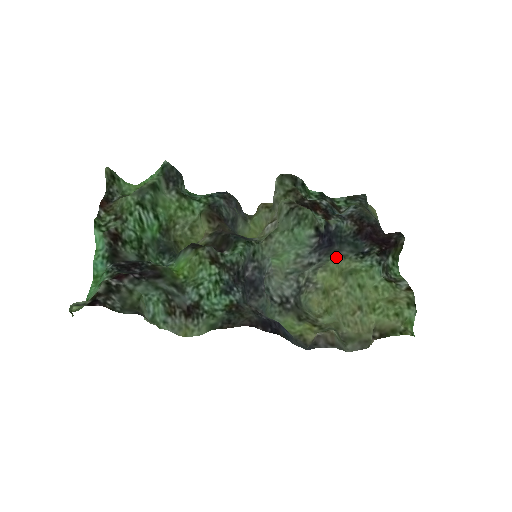
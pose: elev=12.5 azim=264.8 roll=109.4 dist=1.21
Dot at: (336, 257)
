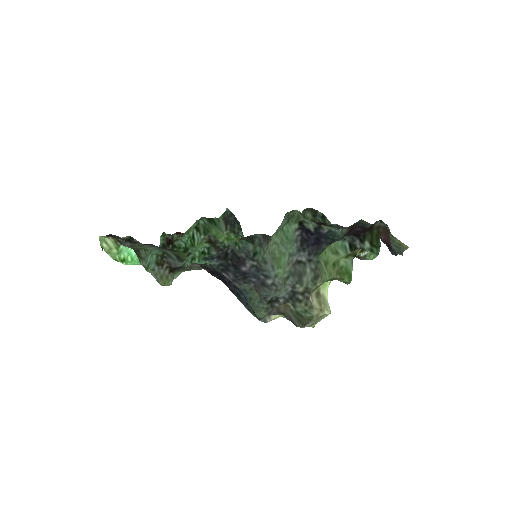
Dot at: occluded
